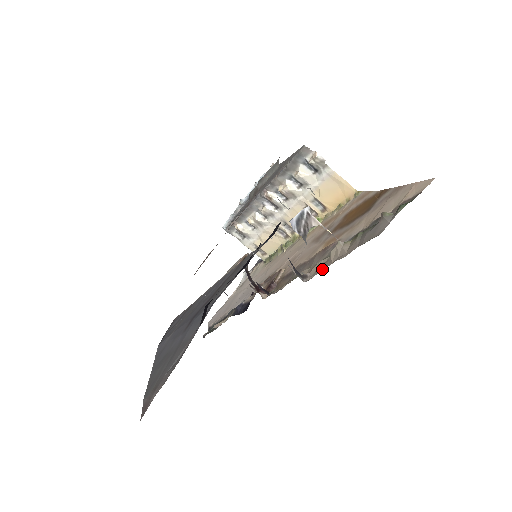
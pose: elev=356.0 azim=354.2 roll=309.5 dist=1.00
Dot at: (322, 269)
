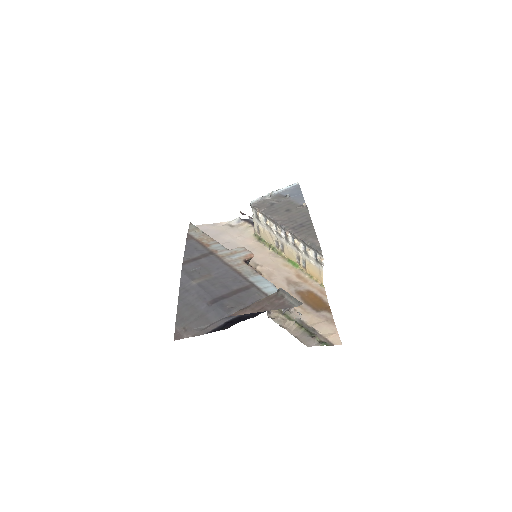
Dot at: (279, 323)
